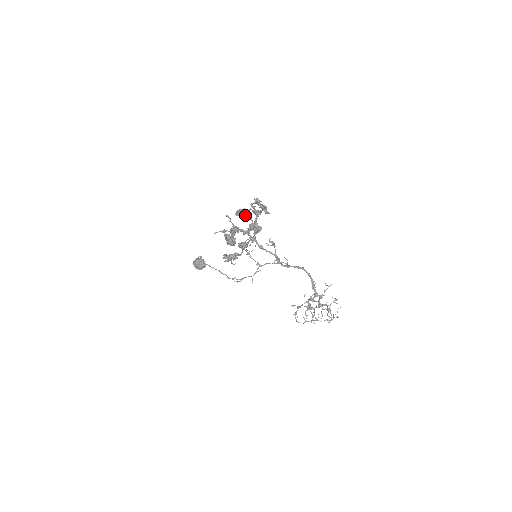
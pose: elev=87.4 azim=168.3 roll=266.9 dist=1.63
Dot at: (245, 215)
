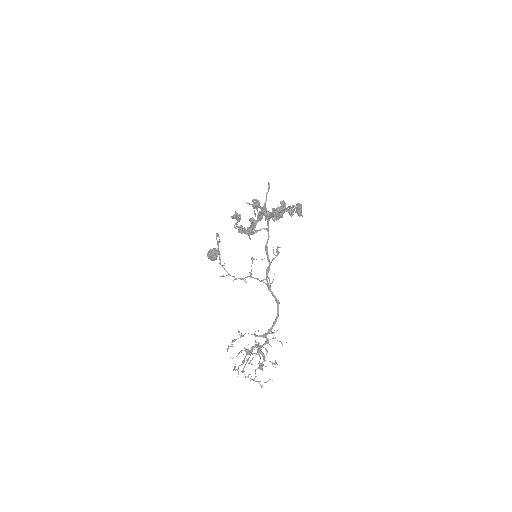
Dot at: (281, 201)
